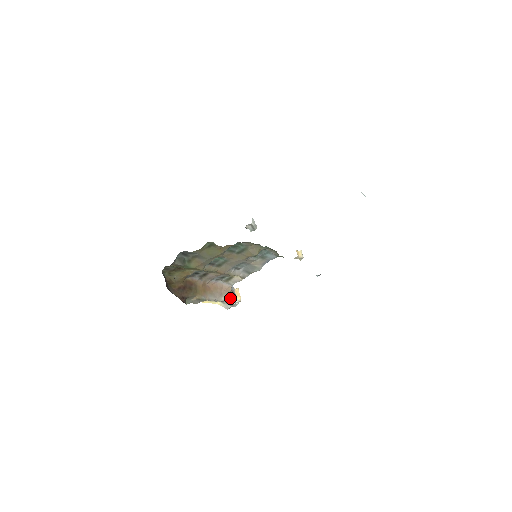
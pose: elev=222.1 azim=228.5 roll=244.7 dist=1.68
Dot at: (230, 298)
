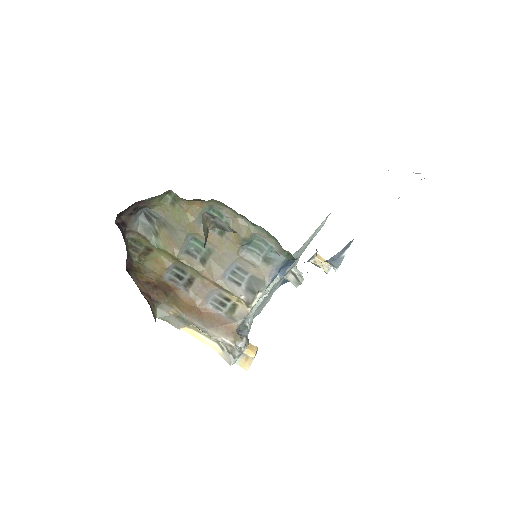
Dot at: (230, 339)
